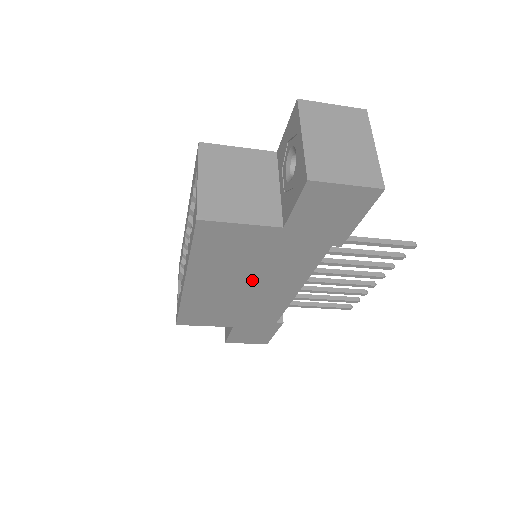
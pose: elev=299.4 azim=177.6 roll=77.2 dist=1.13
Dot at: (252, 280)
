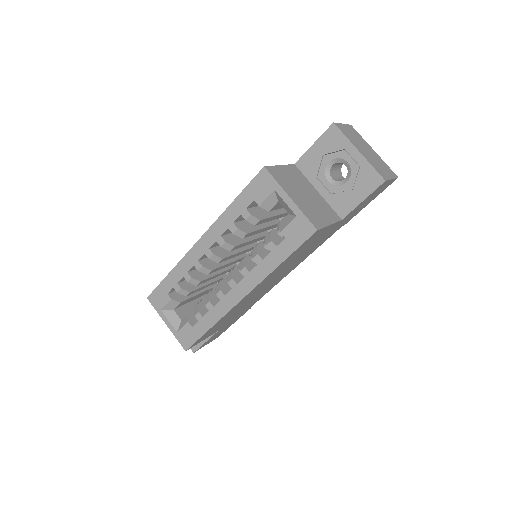
Dot at: (281, 274)
